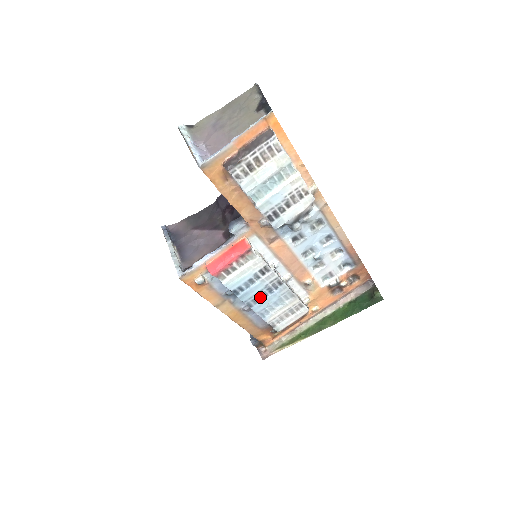
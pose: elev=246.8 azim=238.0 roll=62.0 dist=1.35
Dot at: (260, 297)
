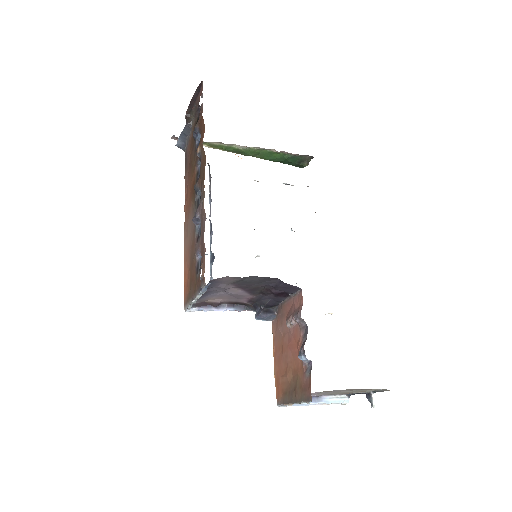
Dot at: occluded
